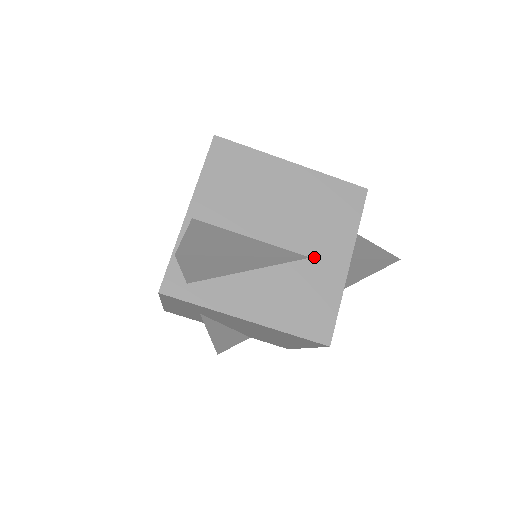
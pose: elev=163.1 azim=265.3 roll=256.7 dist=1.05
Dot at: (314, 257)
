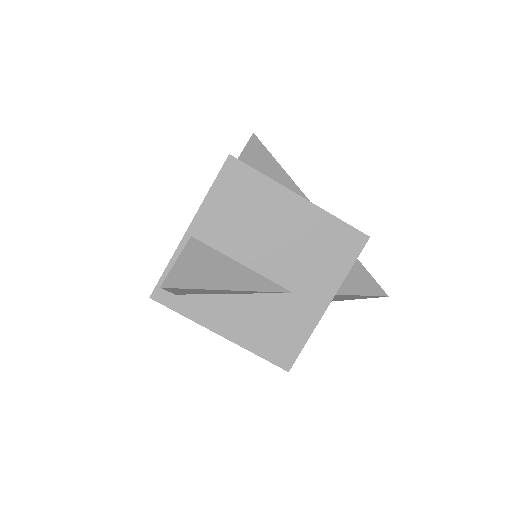
Dot at: (296, 293)
